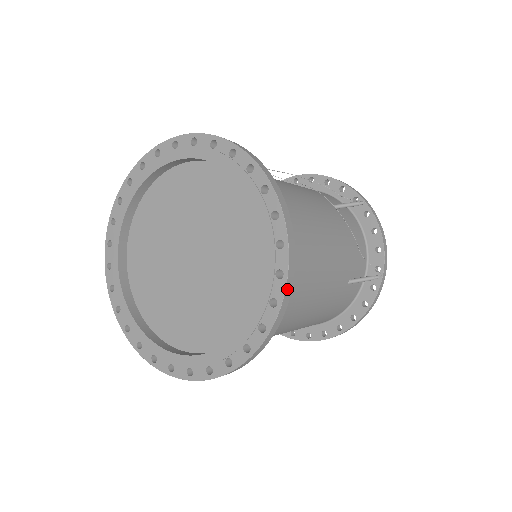
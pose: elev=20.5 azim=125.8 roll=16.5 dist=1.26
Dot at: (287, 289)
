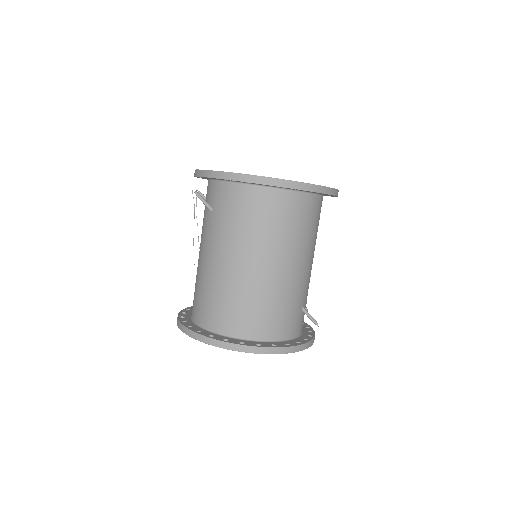
Dot at: (337, 191)
